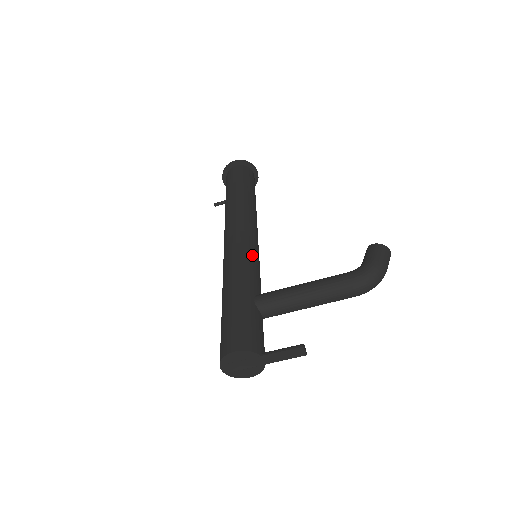
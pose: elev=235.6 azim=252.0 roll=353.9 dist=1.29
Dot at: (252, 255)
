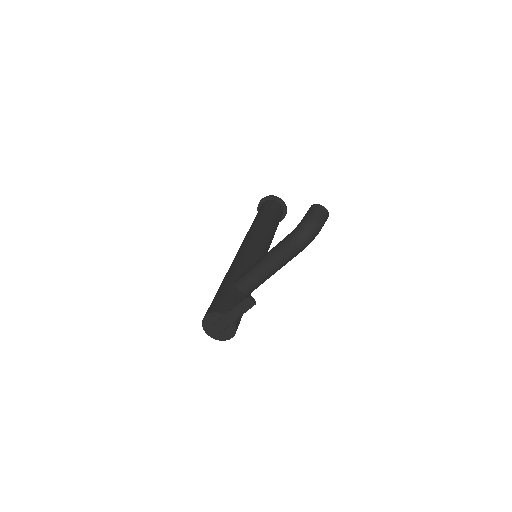
Dot at: (247, 255)
